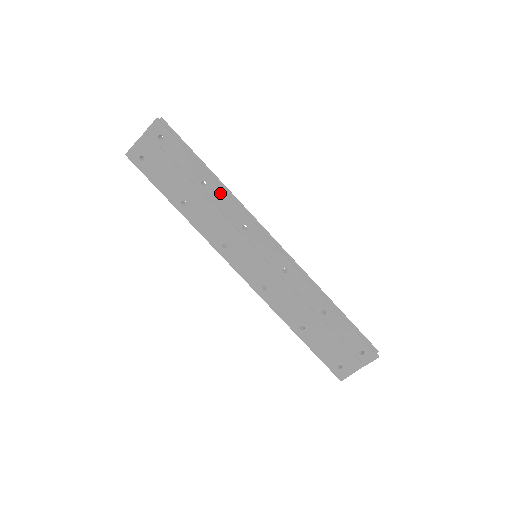
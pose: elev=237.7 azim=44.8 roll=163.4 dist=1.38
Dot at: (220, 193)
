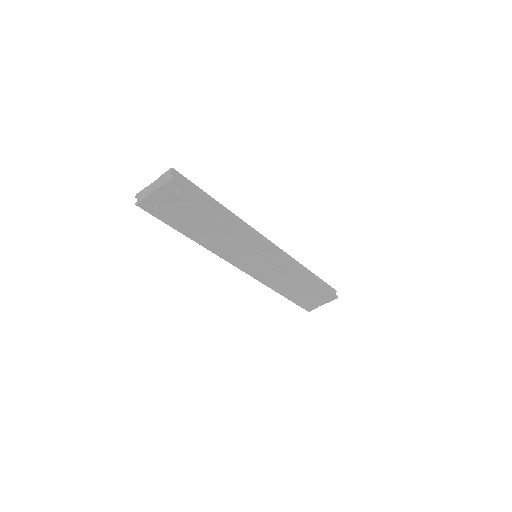
Dot at: (233, 225)
